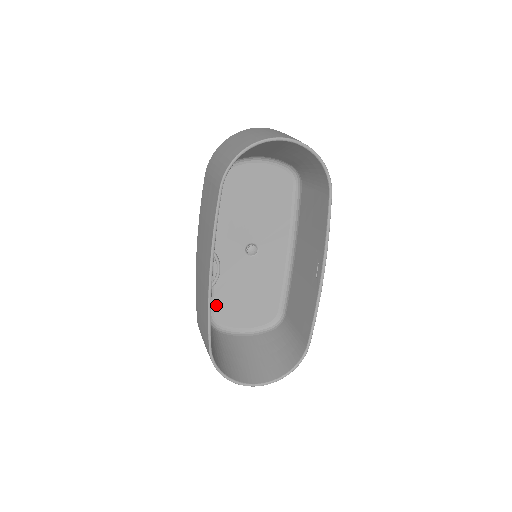
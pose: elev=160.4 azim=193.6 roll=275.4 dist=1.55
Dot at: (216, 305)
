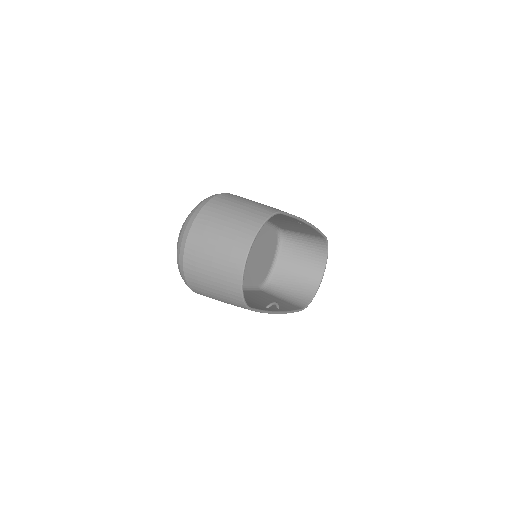
Dot at: (256, 282)
